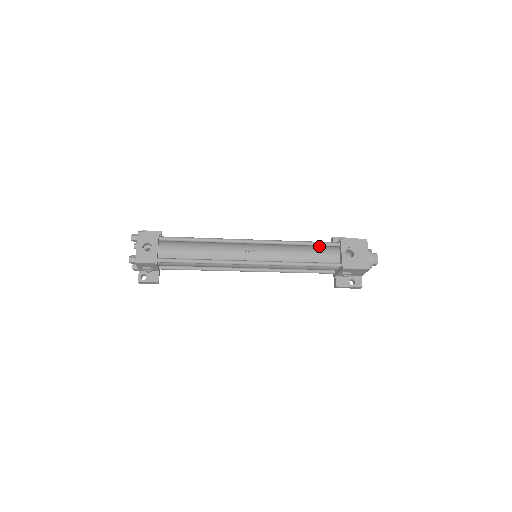
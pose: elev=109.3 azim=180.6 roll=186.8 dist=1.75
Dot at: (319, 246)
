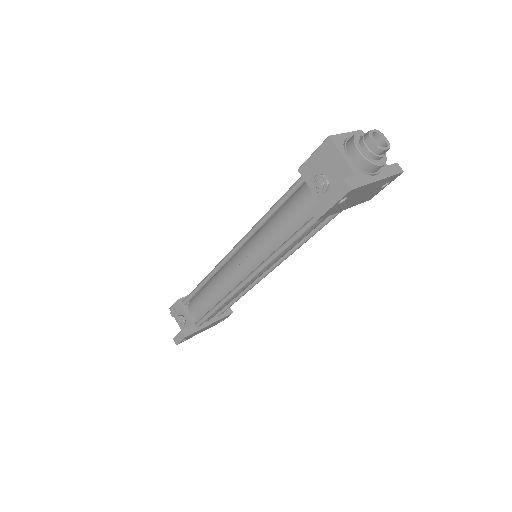
Dot at: occluded
